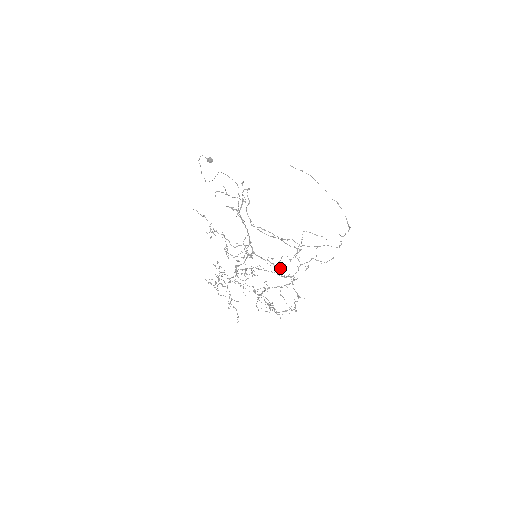
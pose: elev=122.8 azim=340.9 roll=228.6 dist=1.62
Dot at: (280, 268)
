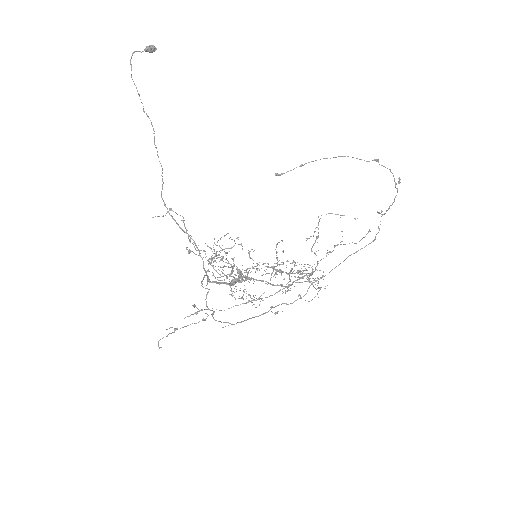
Dot at: (288, 287)
